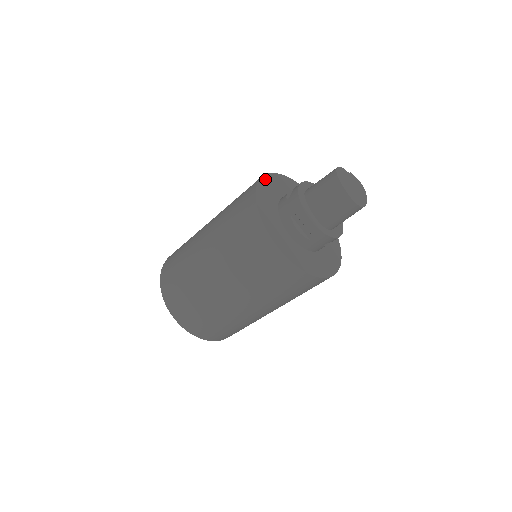
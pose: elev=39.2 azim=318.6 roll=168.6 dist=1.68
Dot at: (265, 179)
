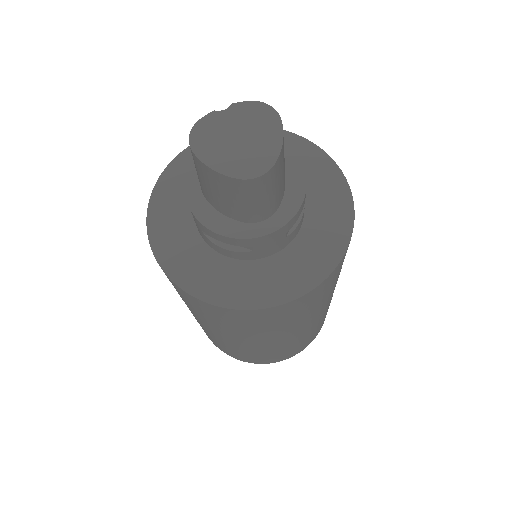
Dot at: (162, 184)
